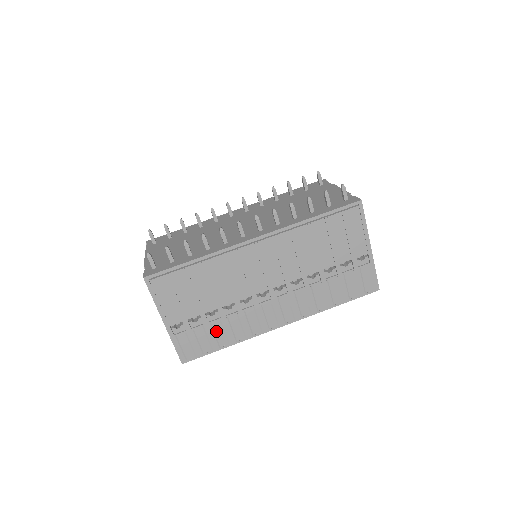
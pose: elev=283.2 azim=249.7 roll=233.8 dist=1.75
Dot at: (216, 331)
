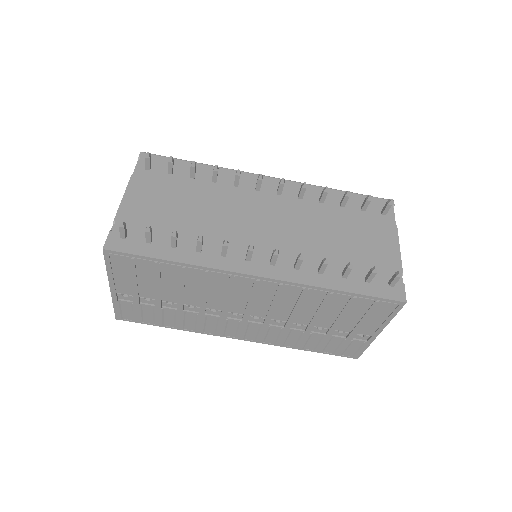
Dot at: (166, 315)
